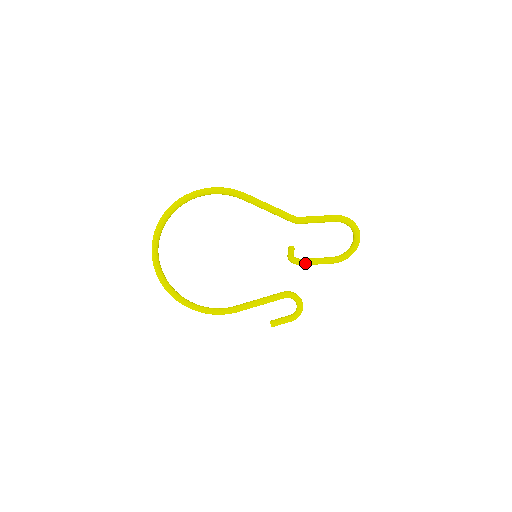
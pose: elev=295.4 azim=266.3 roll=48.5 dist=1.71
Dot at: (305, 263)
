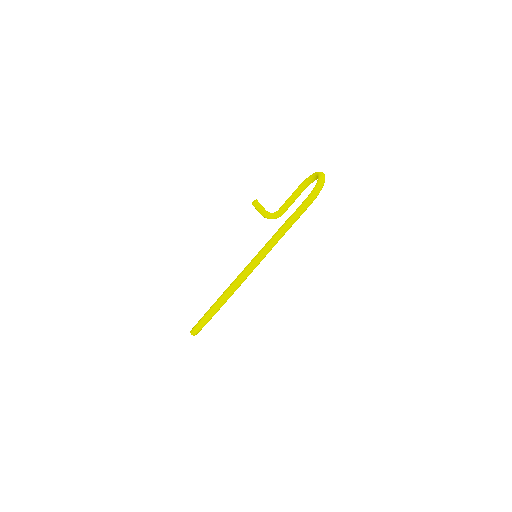
Dot at: occluded
